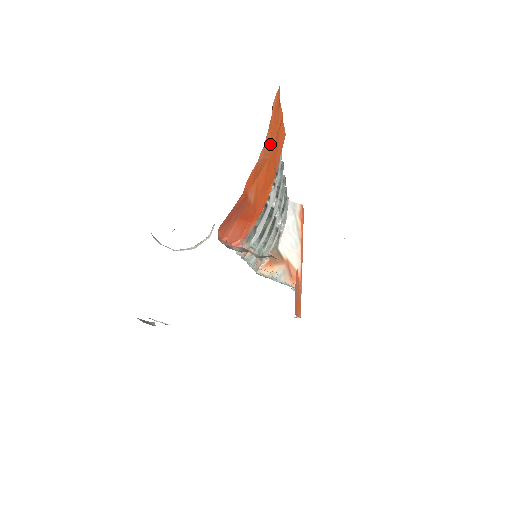
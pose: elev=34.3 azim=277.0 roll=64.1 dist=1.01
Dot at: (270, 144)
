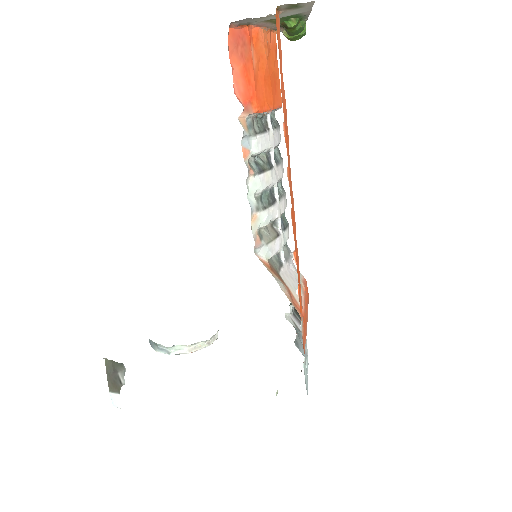
Dot at: (269, 58)
